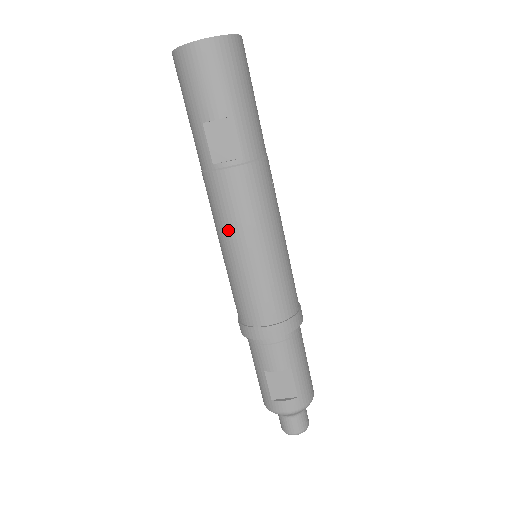
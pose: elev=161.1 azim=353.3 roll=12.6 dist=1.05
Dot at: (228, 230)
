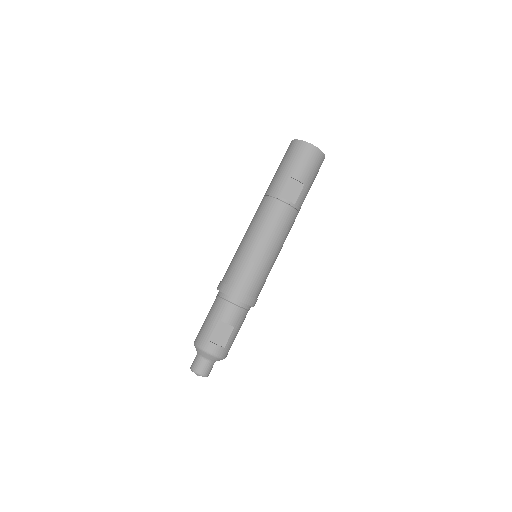
Dot at: (262, 230)
